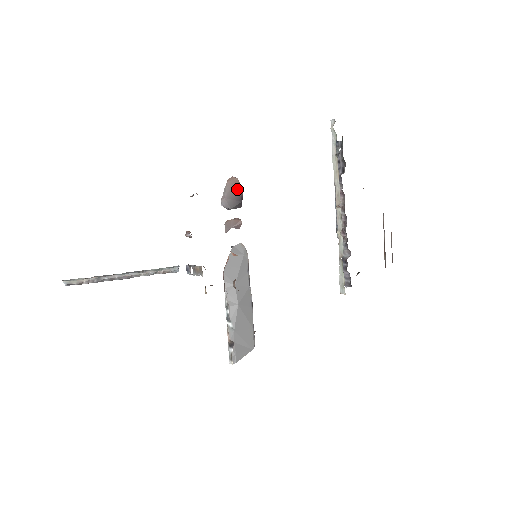
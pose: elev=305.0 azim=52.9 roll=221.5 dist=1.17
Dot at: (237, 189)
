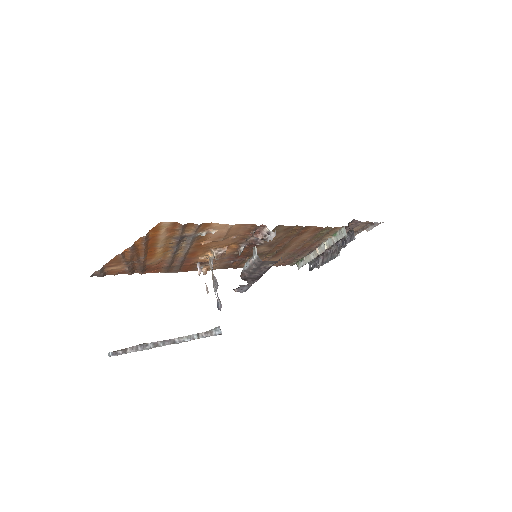
Dot at: occluded
